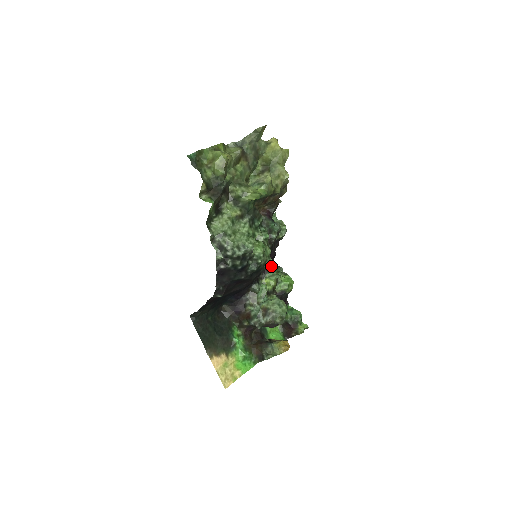
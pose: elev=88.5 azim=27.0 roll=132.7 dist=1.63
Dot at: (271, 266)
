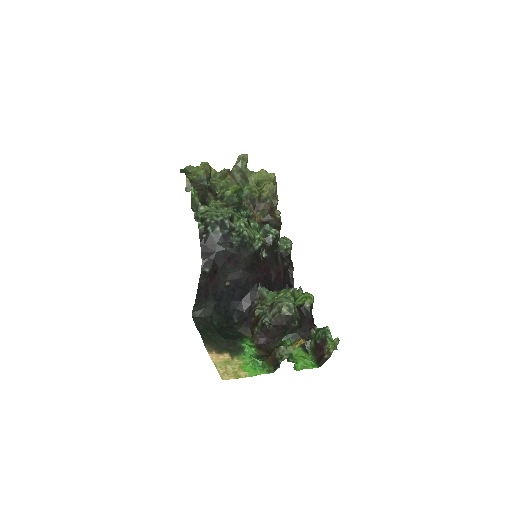
Dot at: occluded
